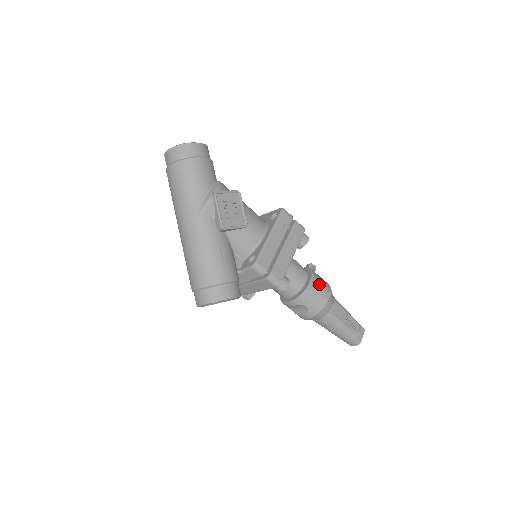
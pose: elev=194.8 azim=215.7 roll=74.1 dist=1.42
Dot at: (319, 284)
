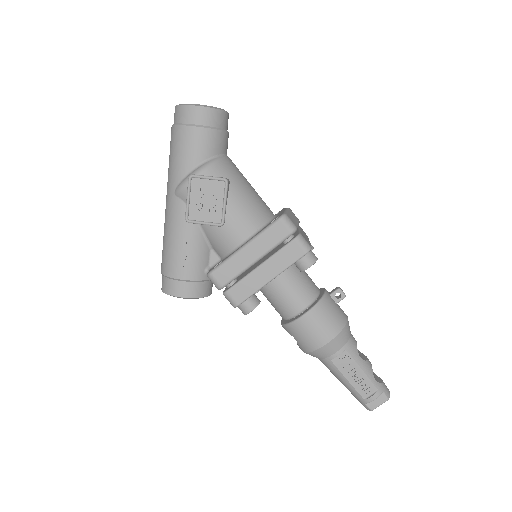
Dot at: (317, 322)
